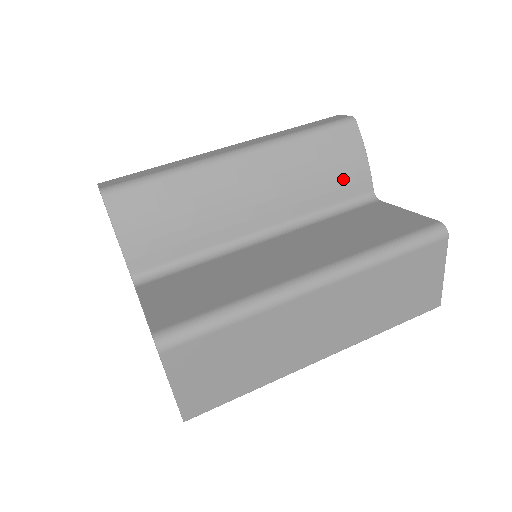
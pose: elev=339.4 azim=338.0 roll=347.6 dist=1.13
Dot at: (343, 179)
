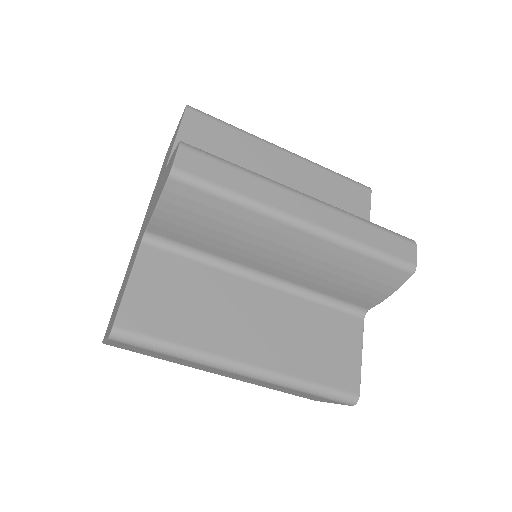
Dot at: (357, 293)
